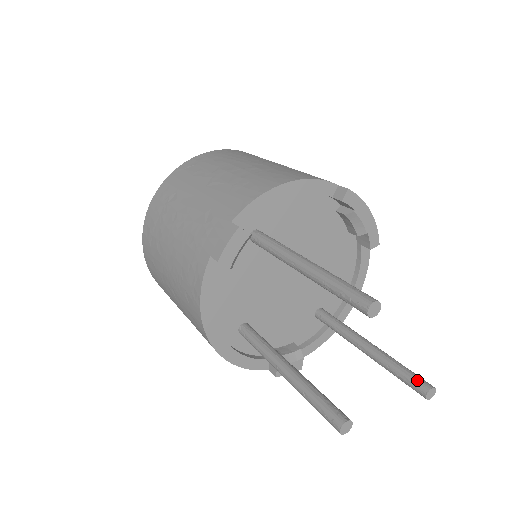
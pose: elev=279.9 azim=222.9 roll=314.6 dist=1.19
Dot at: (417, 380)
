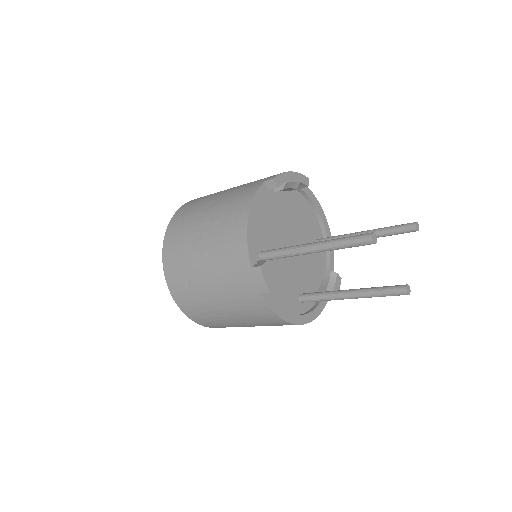
Dot at: (405, 228)
